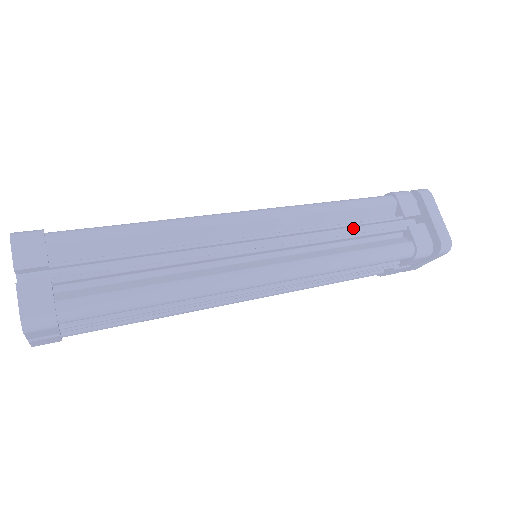
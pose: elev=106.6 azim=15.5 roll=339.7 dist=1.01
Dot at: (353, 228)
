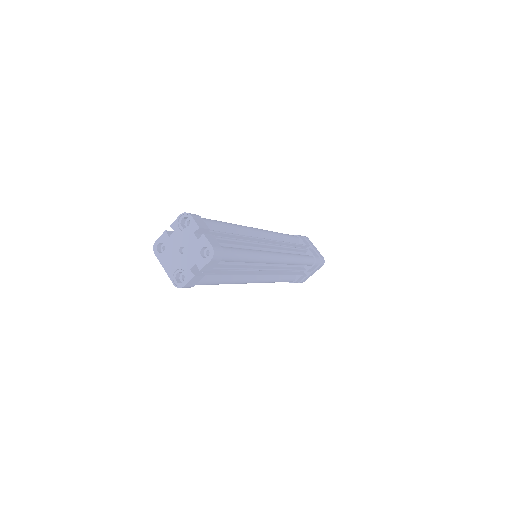
Dot at: (290, 246)
